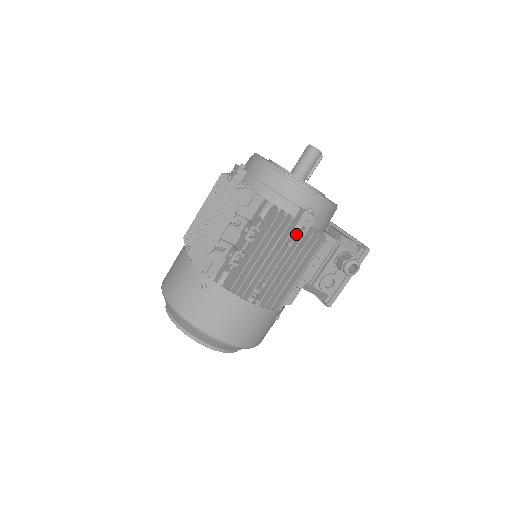
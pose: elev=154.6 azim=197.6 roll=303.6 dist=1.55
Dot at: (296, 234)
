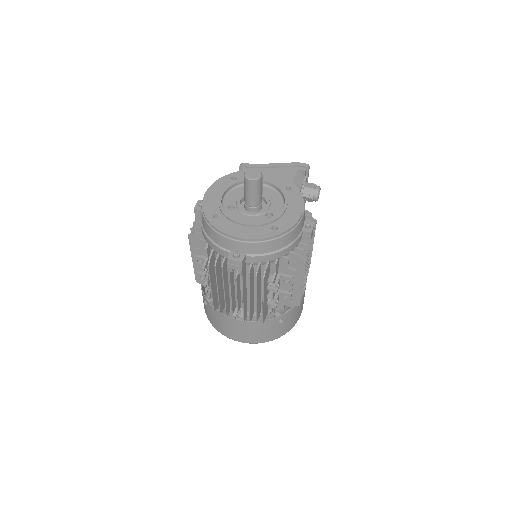
Dot at: occluded
